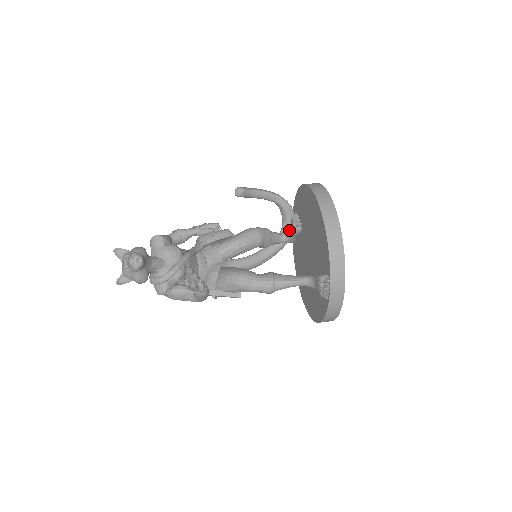
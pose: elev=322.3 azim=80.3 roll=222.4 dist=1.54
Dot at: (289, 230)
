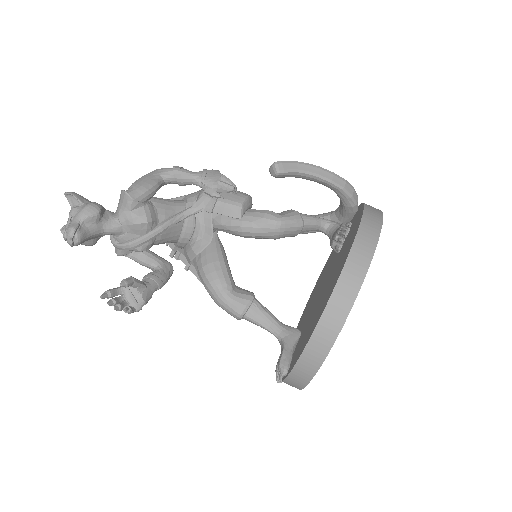
Dot at: (335, 229)
